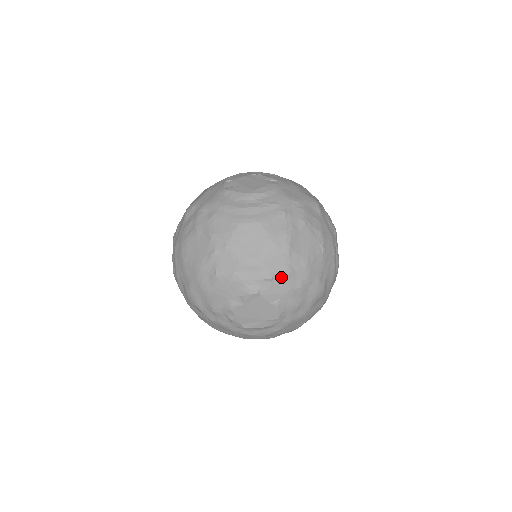
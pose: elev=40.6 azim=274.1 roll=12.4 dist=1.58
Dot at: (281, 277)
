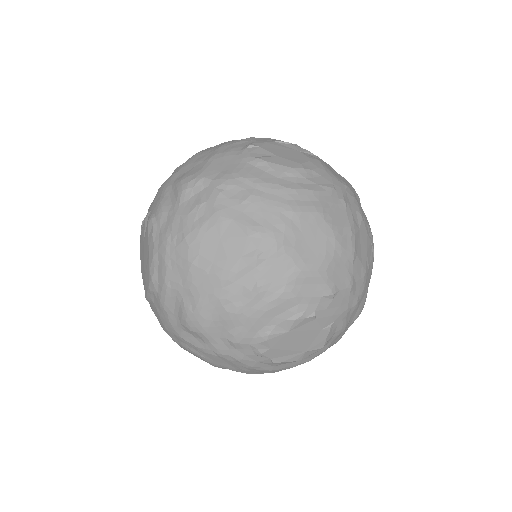
Dot at: (342, 292)
